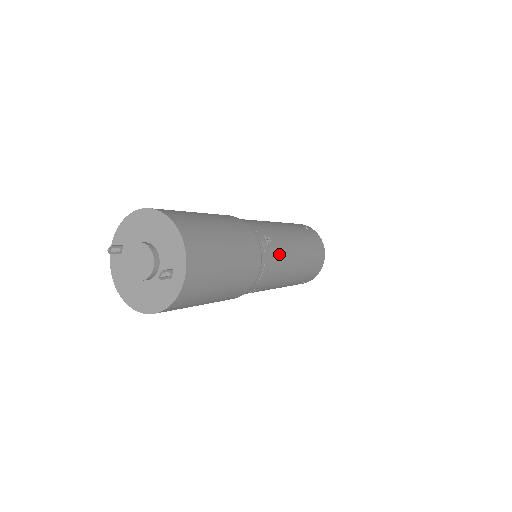
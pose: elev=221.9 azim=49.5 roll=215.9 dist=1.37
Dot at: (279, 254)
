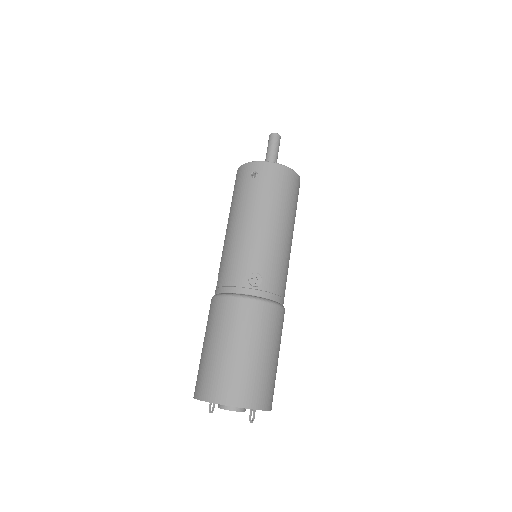
Dot at: (271, 266)
